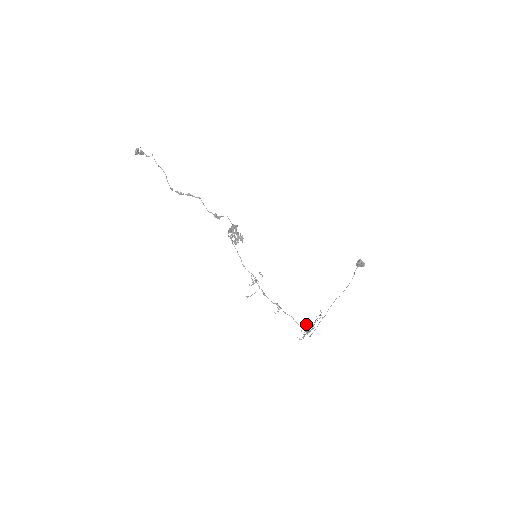
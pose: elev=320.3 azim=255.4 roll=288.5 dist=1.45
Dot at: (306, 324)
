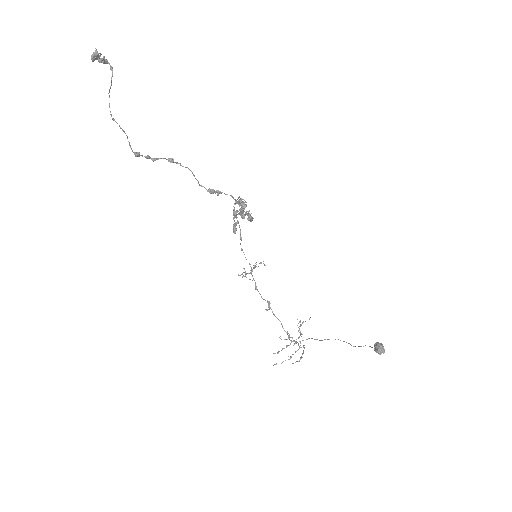
Dot at: (303, 321)
